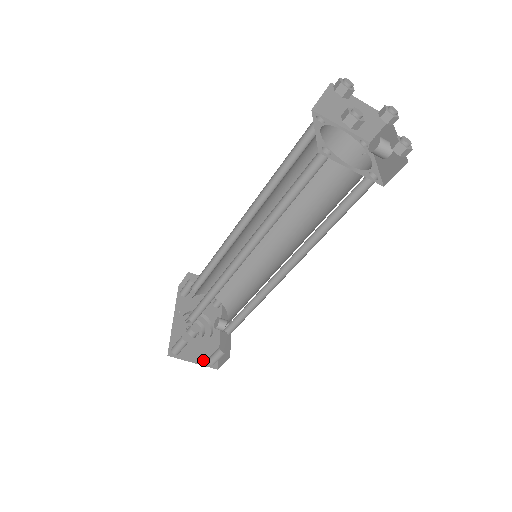
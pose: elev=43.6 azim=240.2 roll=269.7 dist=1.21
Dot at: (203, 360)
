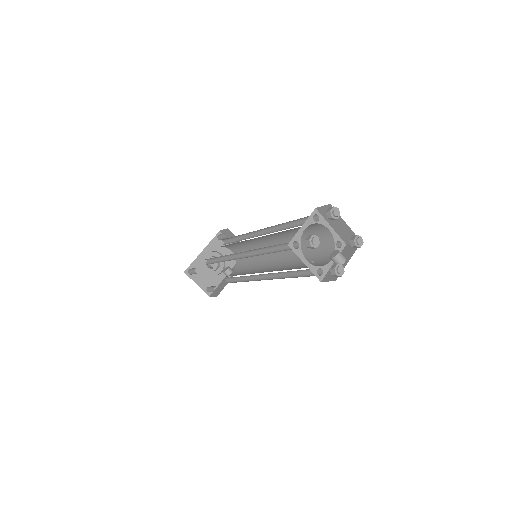
Dot at: (204, 286)
